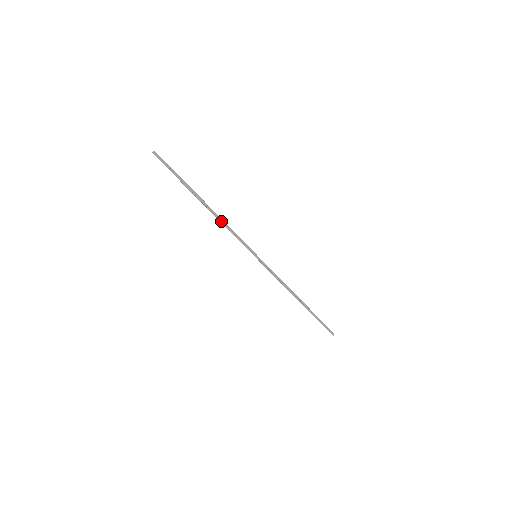
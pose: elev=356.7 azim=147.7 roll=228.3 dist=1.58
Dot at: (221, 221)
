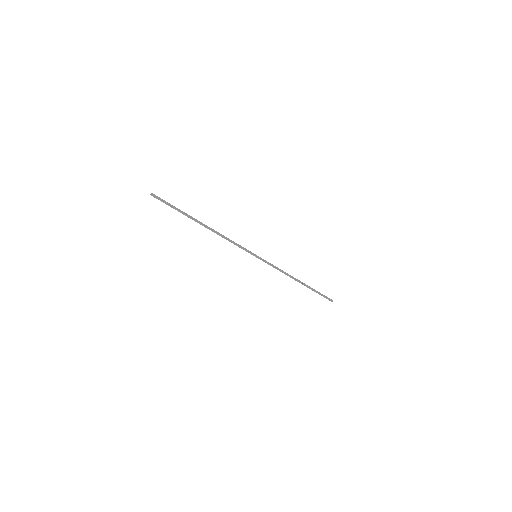
Dot at: (221, 235)
